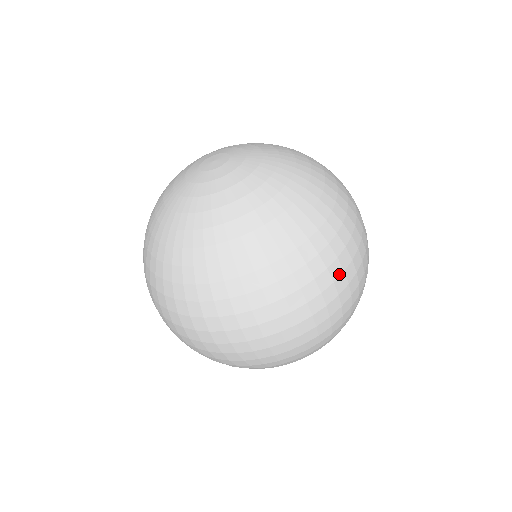
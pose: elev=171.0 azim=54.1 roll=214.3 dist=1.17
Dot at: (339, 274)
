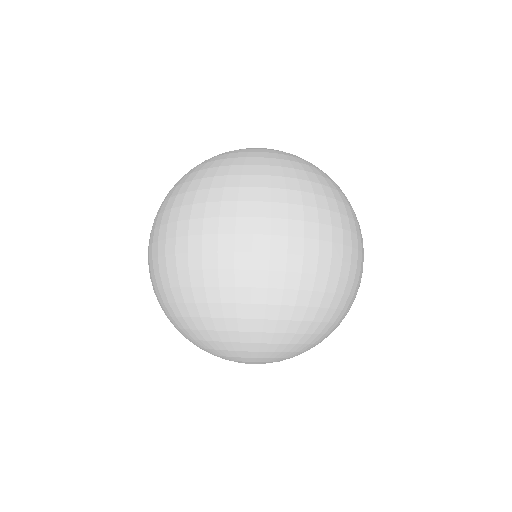
Dot at: occluded
